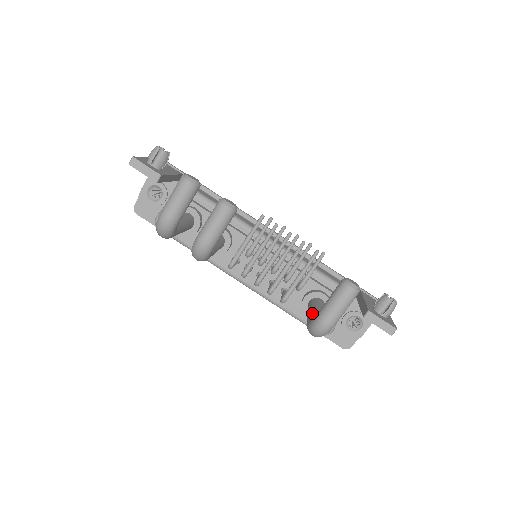
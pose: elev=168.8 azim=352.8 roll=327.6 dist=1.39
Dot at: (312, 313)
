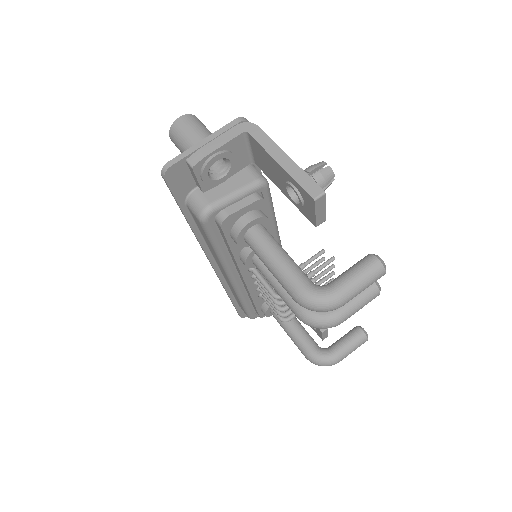
Dot at: (308, 337)
